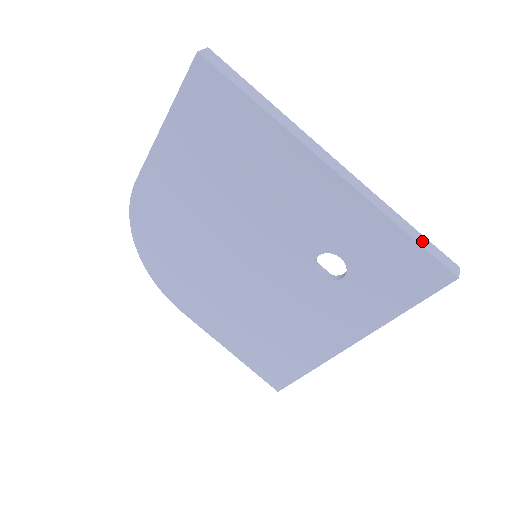
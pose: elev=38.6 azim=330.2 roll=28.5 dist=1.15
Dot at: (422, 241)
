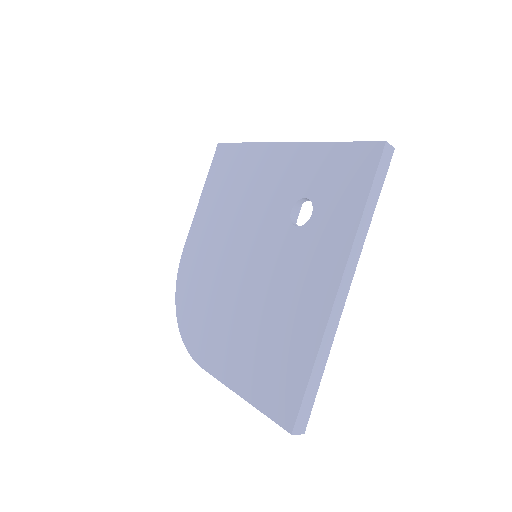
Dot at: occluded
